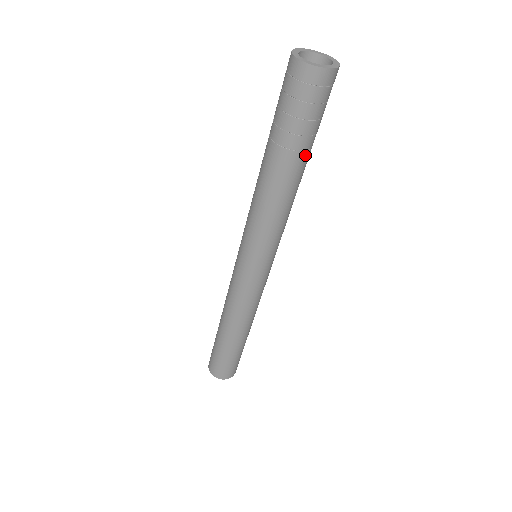
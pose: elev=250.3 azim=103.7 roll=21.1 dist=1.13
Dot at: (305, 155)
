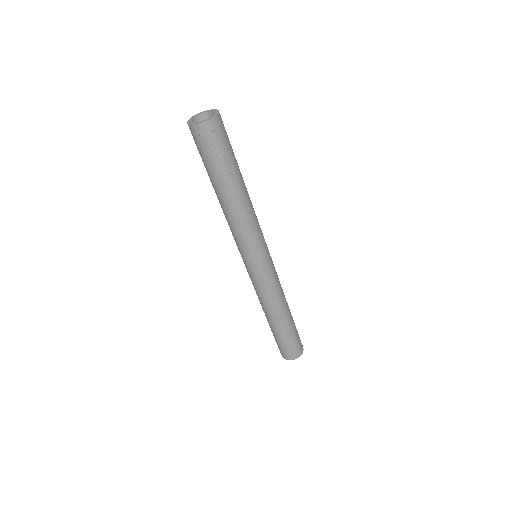
Dot at: (235, 175)
